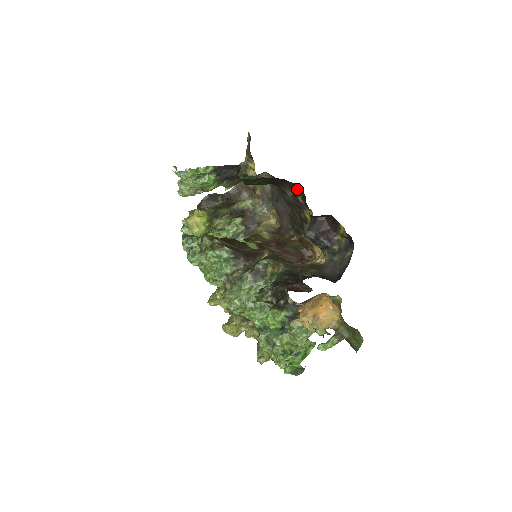
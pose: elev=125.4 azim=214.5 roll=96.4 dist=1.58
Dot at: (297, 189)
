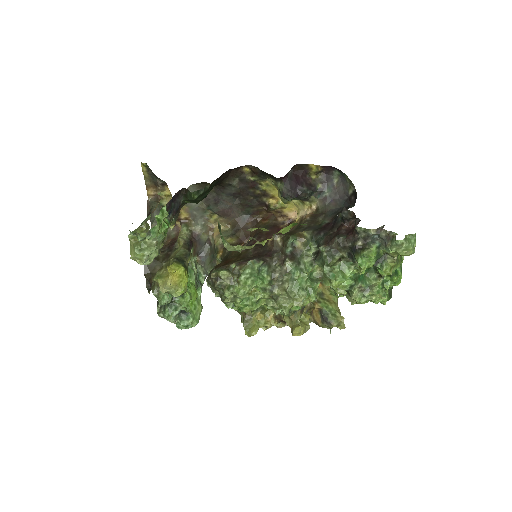
Dot at: (242, 171)
